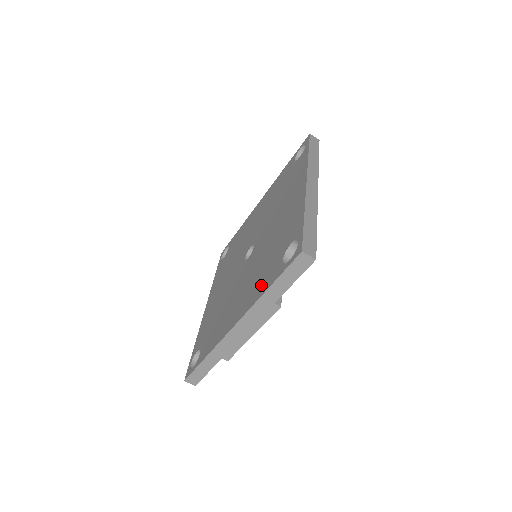
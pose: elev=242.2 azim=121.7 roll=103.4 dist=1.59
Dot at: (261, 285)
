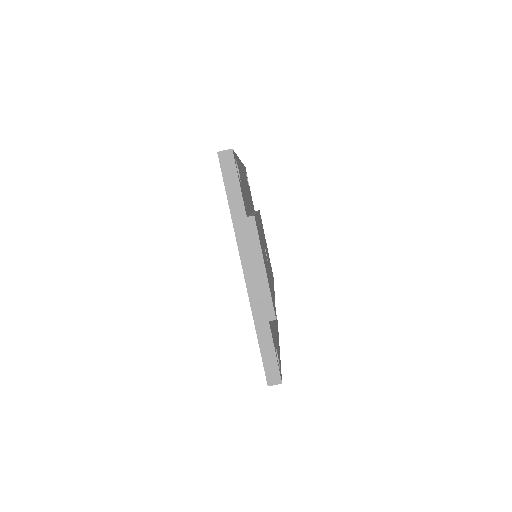
Dot at: occluded
